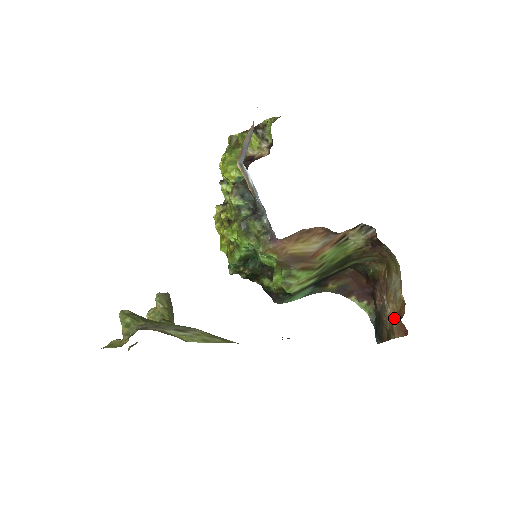
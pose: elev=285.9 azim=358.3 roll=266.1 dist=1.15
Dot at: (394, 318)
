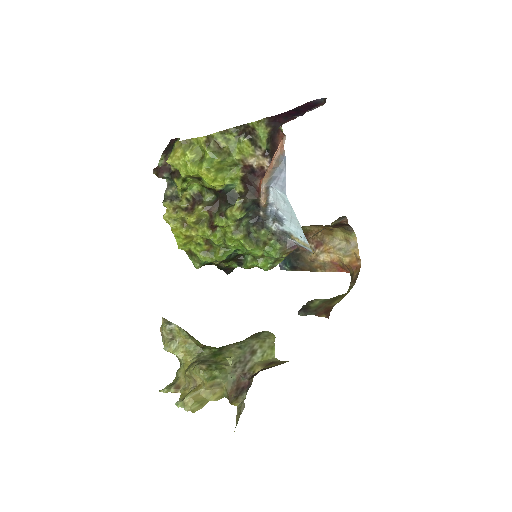
Dot at: (331, 262)
